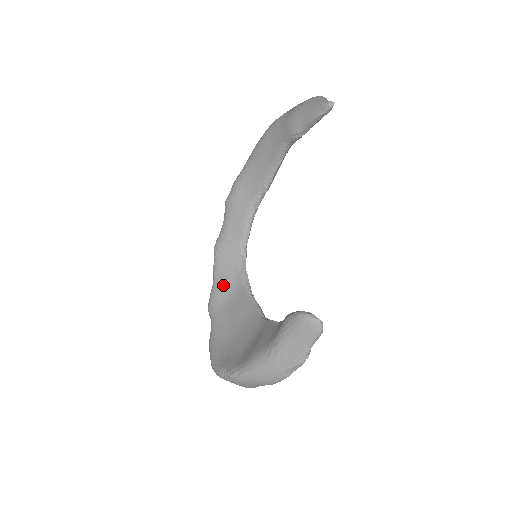
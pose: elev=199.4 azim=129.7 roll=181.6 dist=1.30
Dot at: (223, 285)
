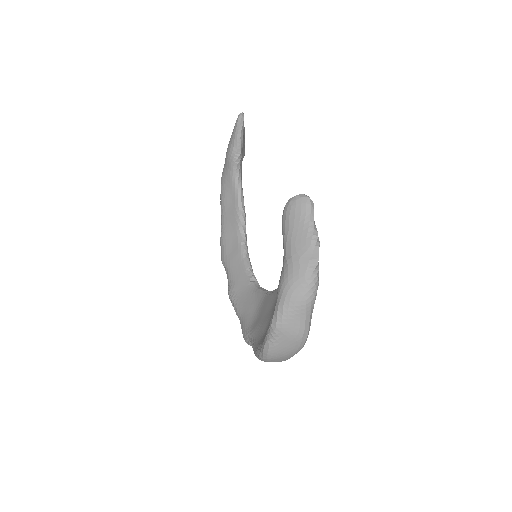
Dot at: (248, 312)
